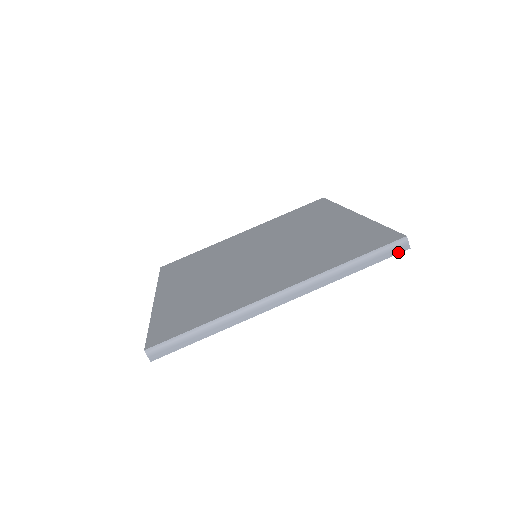
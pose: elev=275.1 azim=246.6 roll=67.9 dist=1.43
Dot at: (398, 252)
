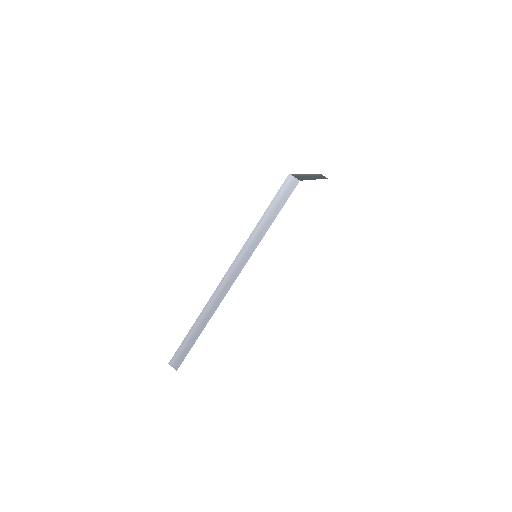
Dot at: (292, 190)
